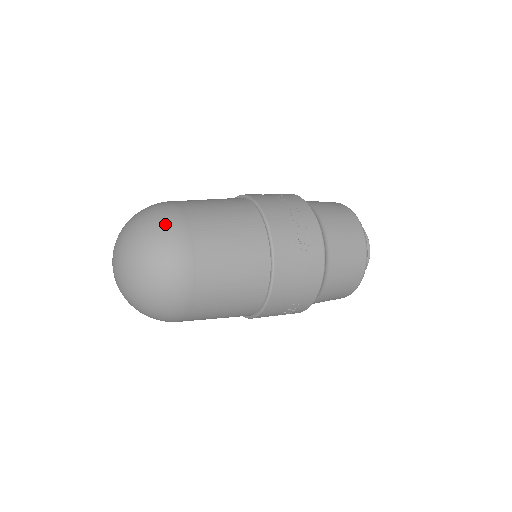
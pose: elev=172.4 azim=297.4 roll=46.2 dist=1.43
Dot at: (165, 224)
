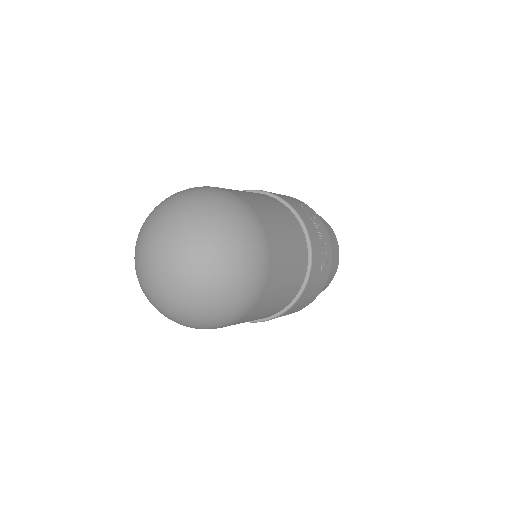
Dot at: (251, 232)
